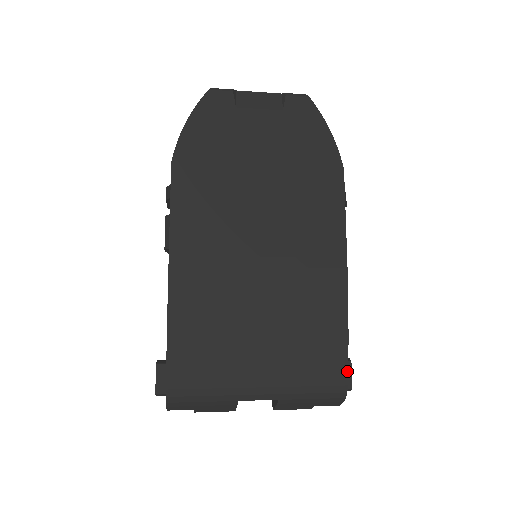
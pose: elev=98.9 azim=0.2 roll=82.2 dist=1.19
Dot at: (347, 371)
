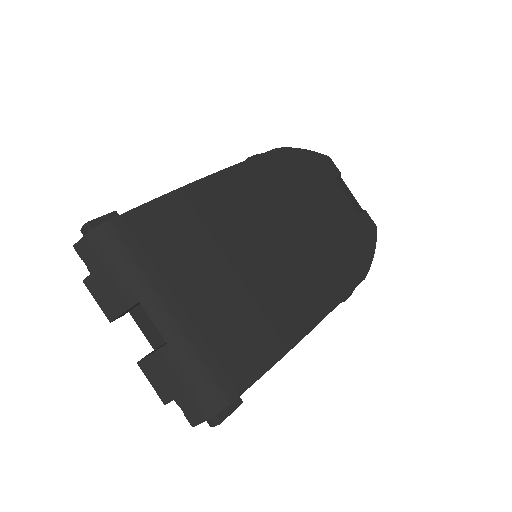
Dot at: (243, 392)
